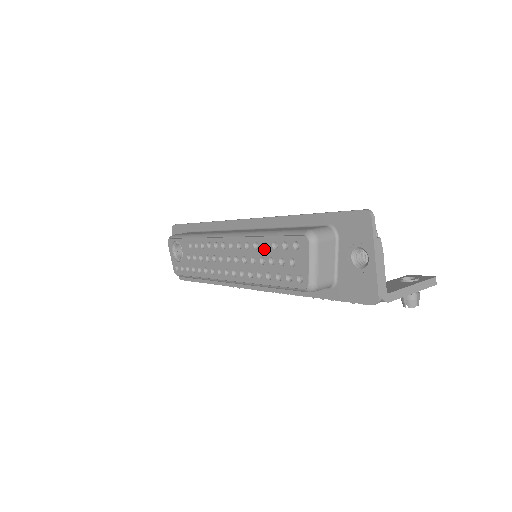
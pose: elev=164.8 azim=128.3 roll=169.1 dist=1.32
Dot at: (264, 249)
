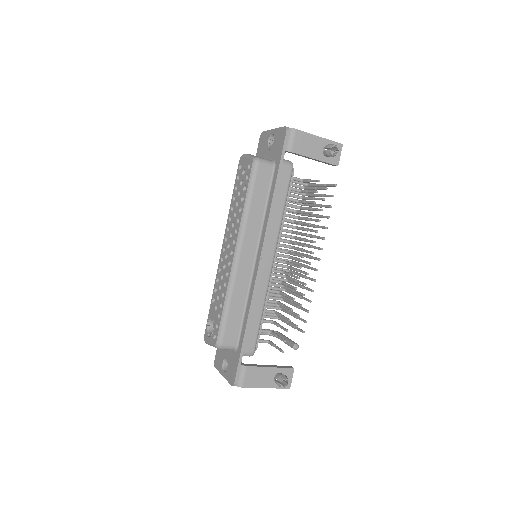
Dot at: (234, 200)
